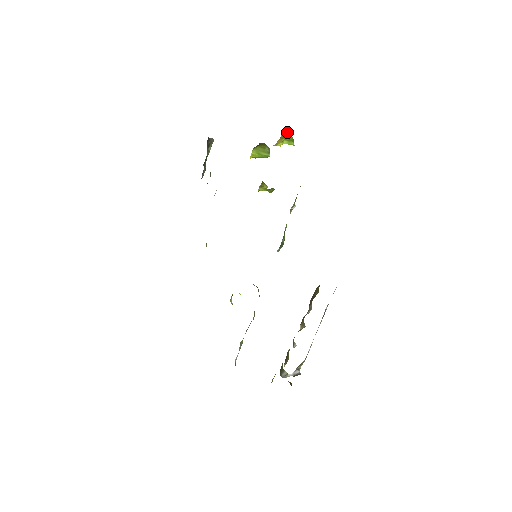
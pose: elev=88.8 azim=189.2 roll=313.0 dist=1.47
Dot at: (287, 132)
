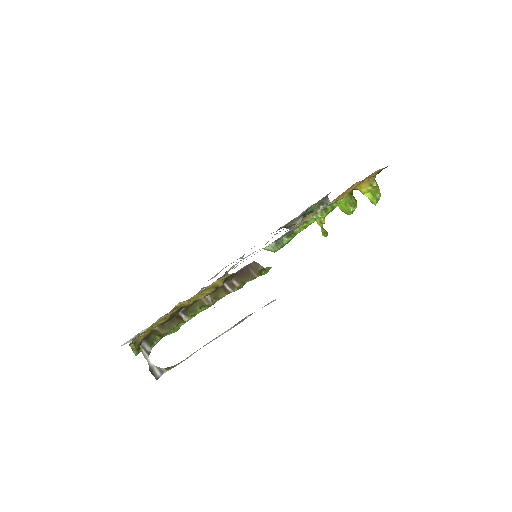
Dot at: occluded
